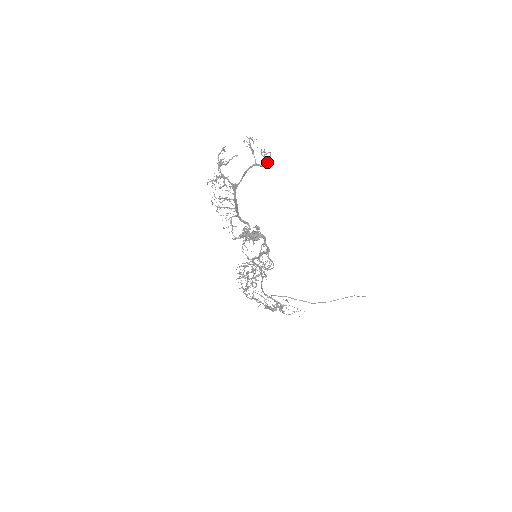
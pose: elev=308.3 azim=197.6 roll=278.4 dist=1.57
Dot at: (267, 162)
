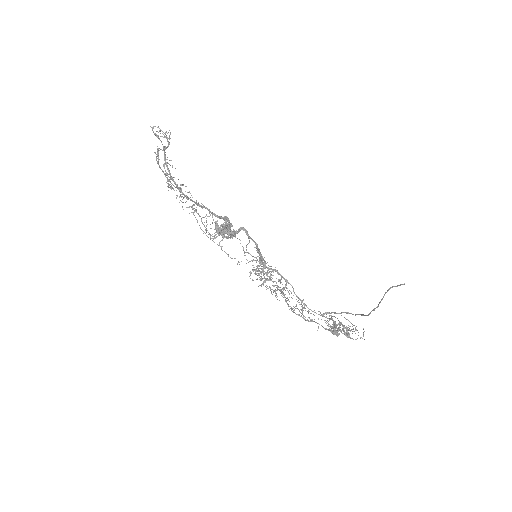
Dot at: occluded
